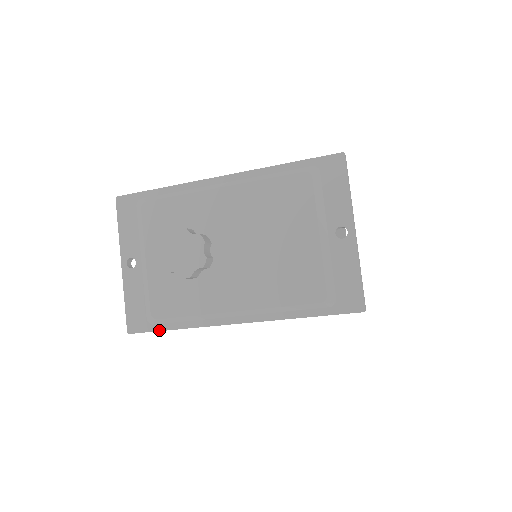
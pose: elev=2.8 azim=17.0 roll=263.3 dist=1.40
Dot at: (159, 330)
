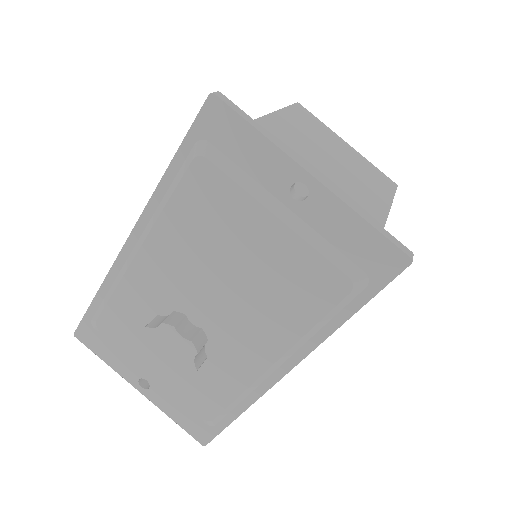
Dot at: (225, 427)
